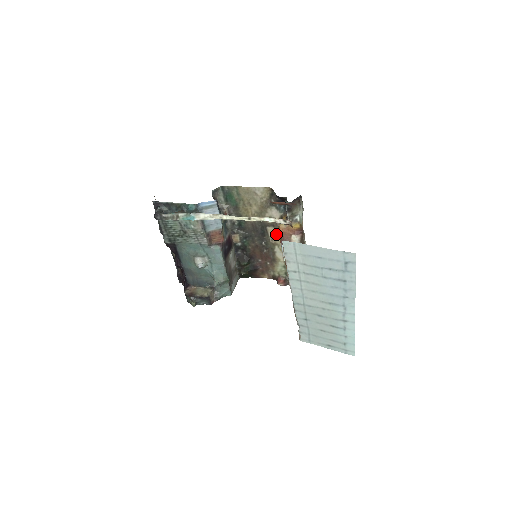
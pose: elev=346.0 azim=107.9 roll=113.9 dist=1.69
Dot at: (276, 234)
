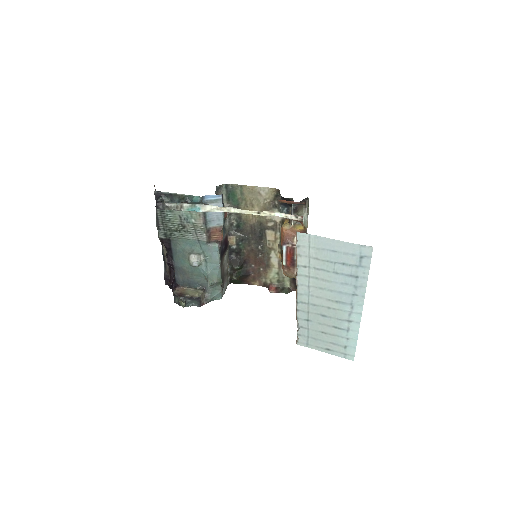
Dot at: (274, 238)
